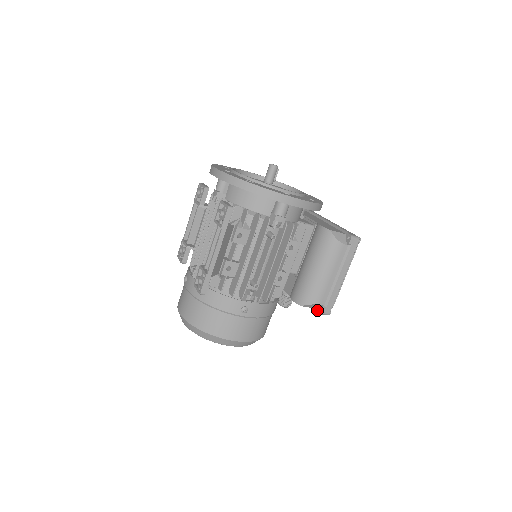
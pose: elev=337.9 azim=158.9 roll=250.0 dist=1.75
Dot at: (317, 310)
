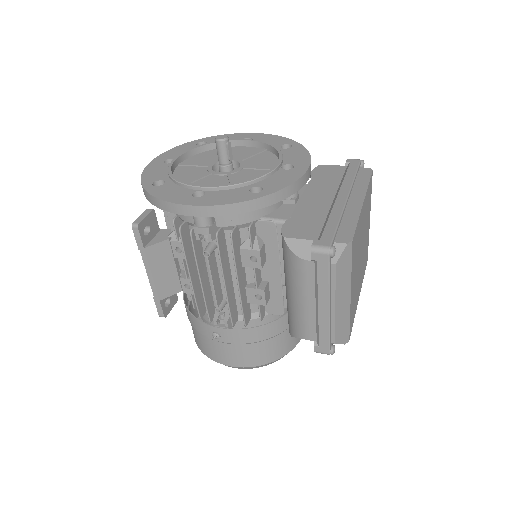
Dot at: occluded
